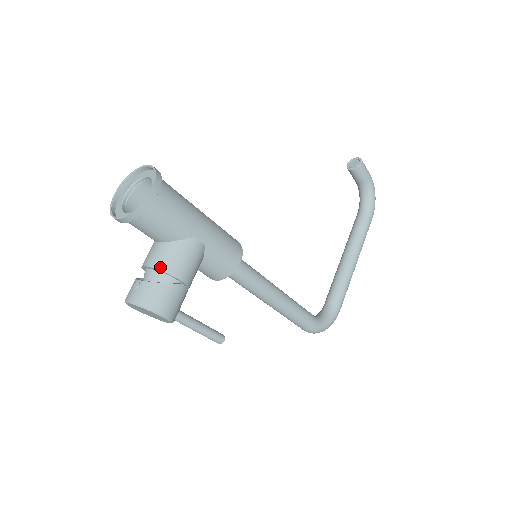
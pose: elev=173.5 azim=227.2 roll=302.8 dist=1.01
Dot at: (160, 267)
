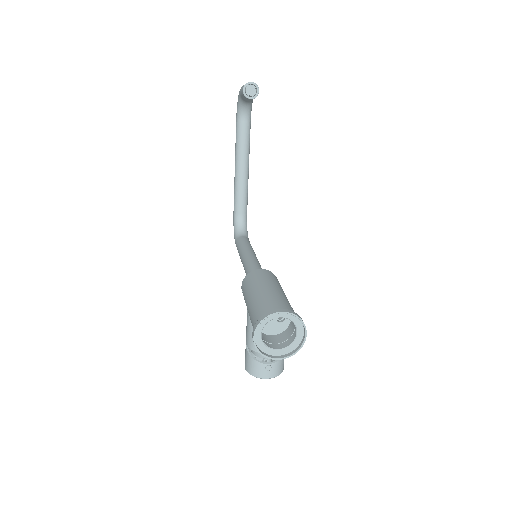
Dot at: occluded
